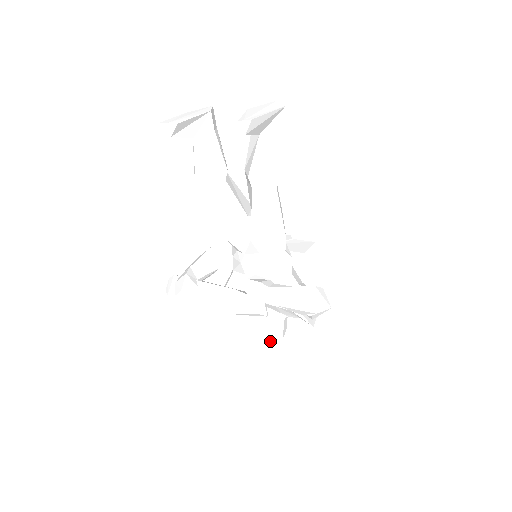
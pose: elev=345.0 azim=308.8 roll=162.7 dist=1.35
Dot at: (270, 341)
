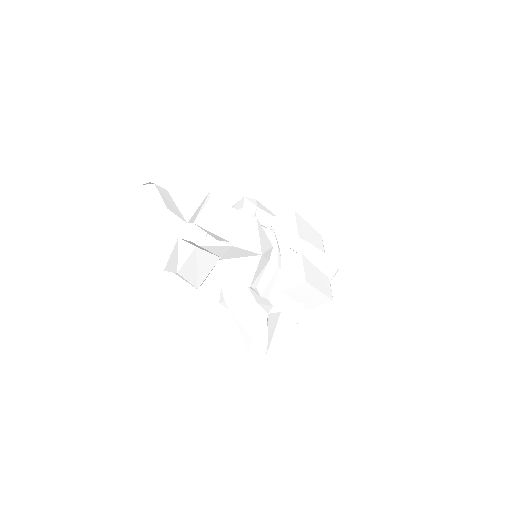
Dot at: occluded
